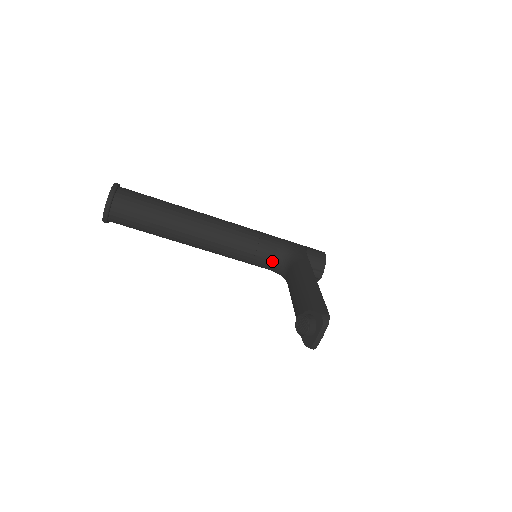
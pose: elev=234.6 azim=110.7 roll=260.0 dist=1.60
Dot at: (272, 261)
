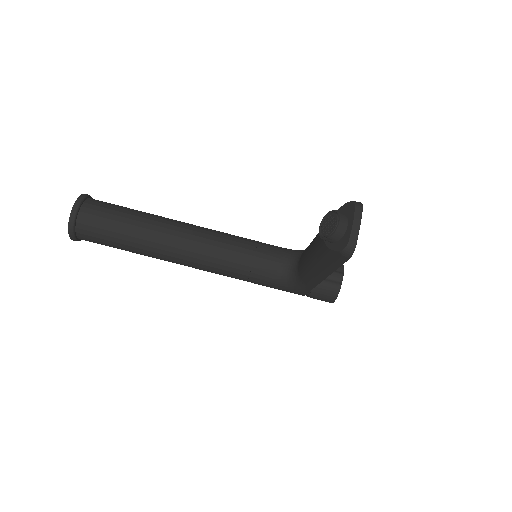
Dot at: (277, 263)
